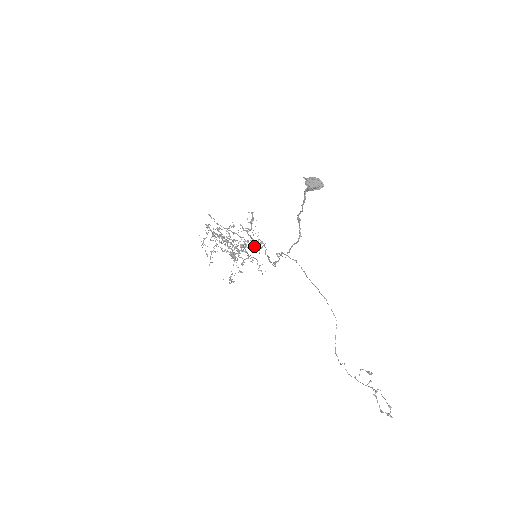
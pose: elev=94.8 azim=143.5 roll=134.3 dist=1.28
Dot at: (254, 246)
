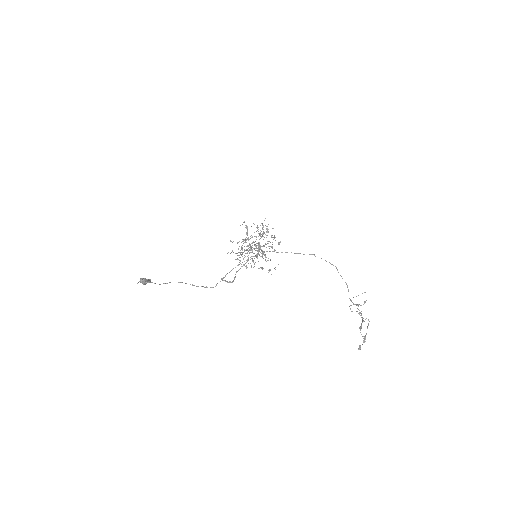
Dot at: occluded
